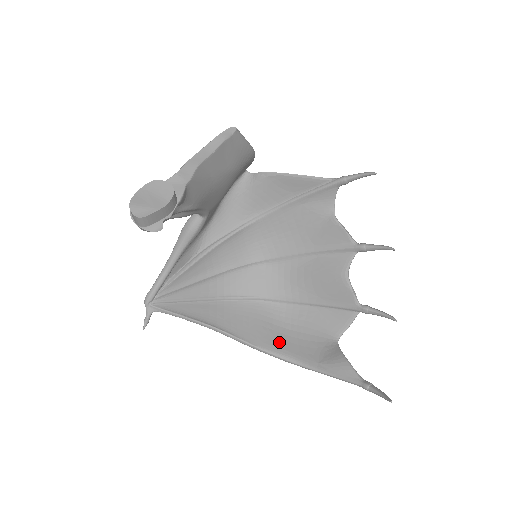
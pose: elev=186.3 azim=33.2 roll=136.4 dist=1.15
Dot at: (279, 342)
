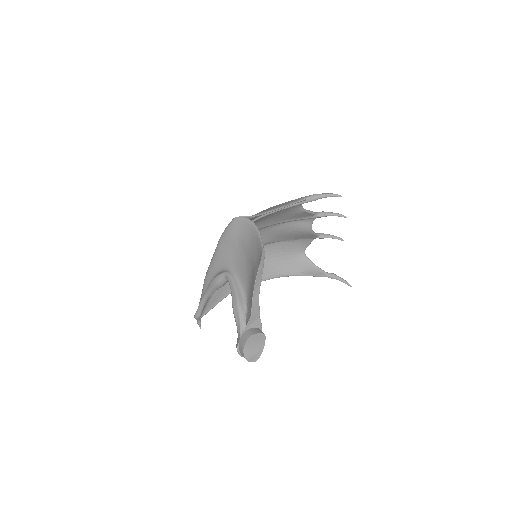
Dot at: (270, 270)
